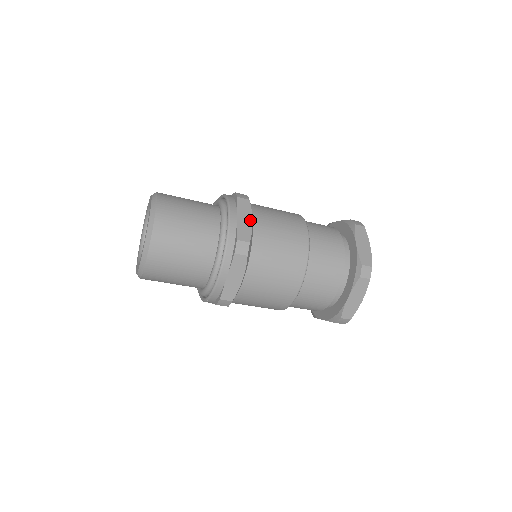
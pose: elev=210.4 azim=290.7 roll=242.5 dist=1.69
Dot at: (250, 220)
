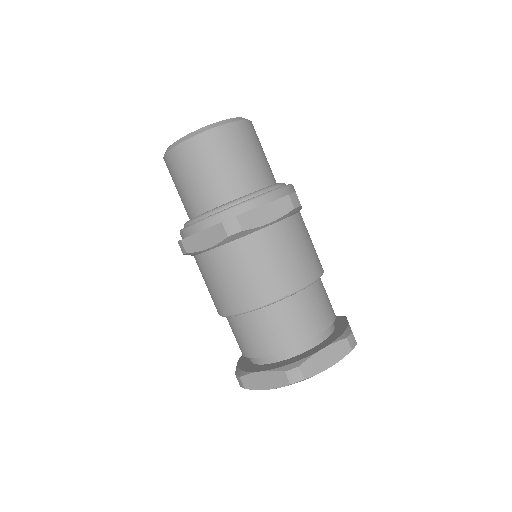
Dot at: occluded
